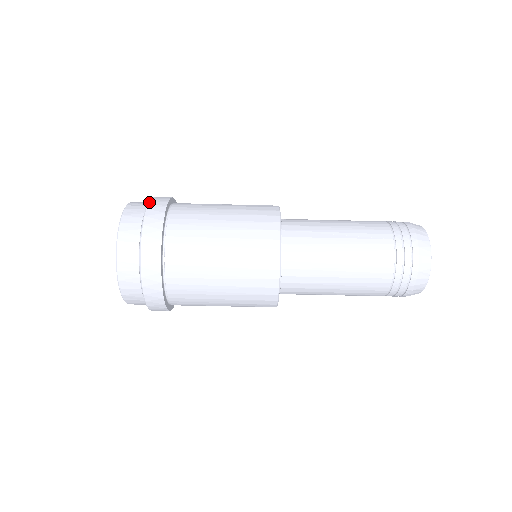
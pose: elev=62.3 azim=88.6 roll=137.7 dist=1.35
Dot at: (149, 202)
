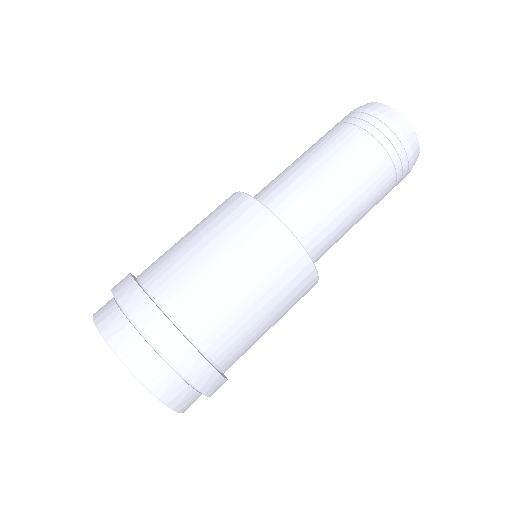
Dot at: occluded
